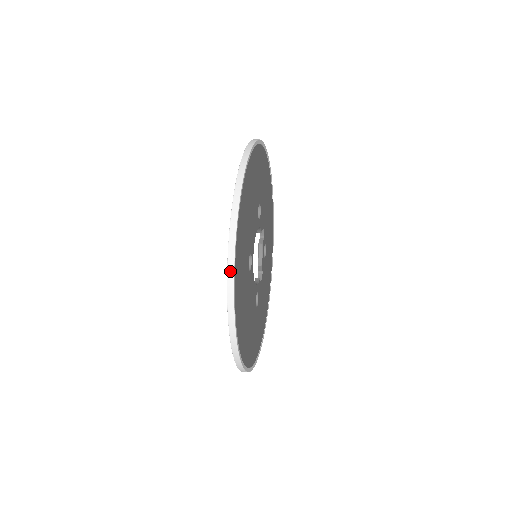
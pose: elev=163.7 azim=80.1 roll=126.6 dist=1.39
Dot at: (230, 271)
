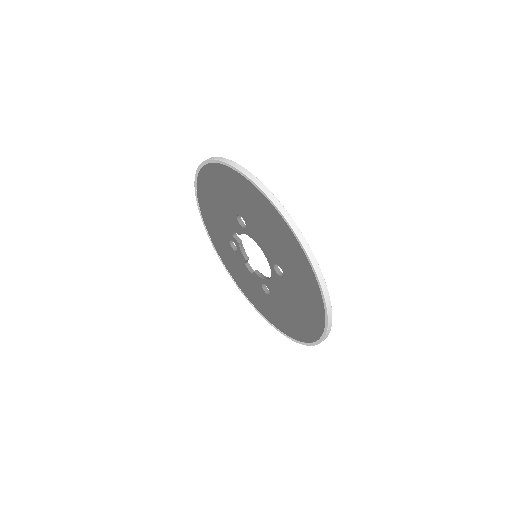
Dot at: (325, 291)
